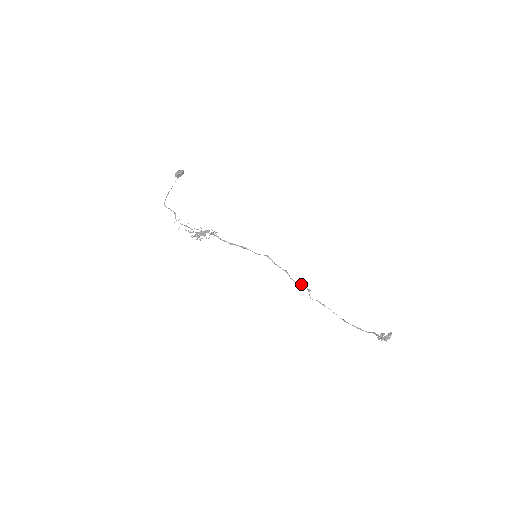
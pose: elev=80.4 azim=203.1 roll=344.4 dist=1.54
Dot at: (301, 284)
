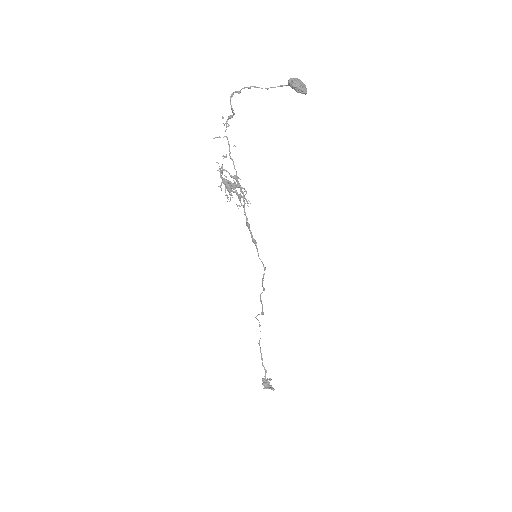
Dot at: occluded
